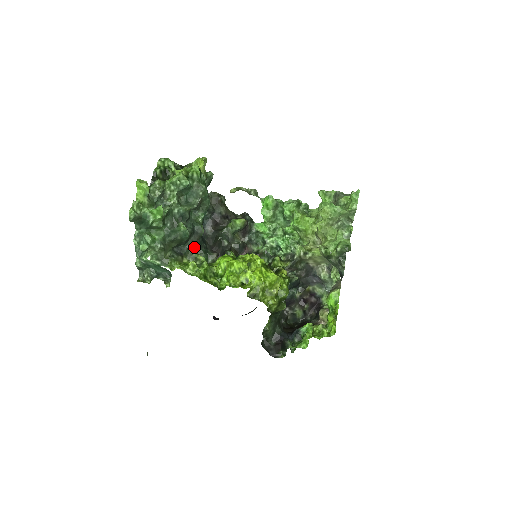
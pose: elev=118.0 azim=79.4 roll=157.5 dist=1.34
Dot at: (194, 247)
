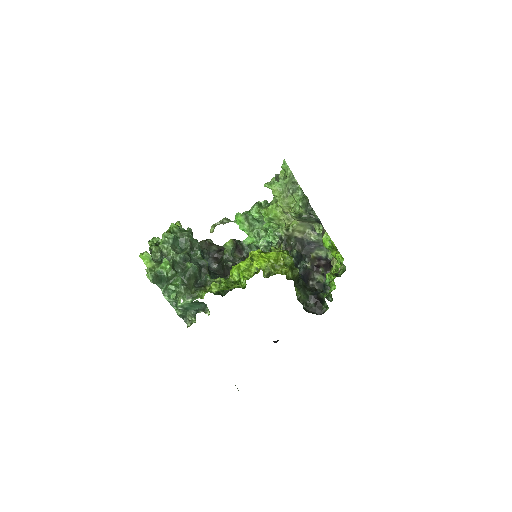
Dot at: (208, 276)
